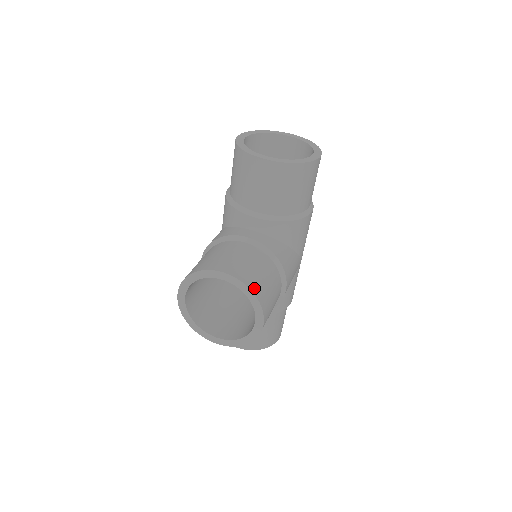
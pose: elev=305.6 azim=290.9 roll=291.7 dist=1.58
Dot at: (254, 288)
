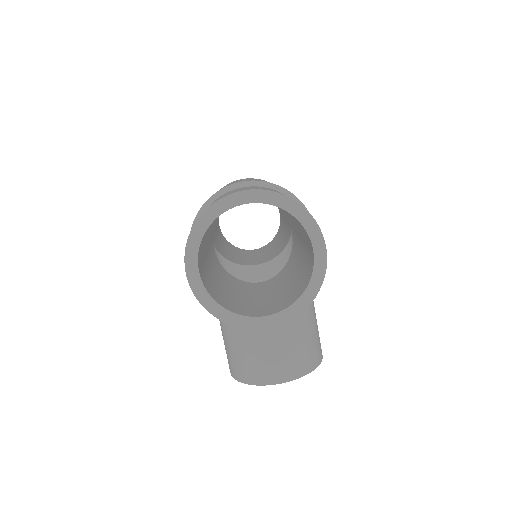
Dot at: (310, 367)
